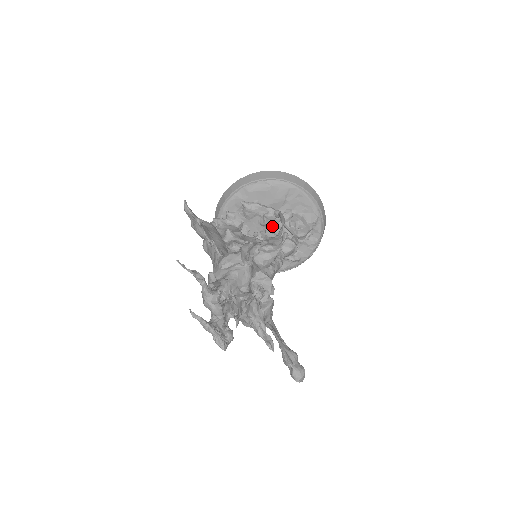
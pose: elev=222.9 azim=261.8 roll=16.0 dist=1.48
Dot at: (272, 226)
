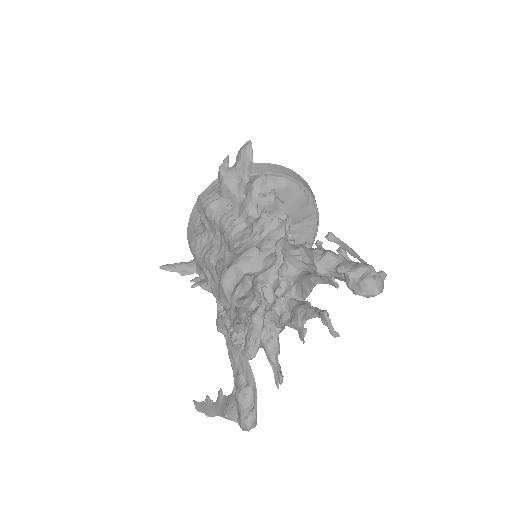
Dot at: occluded
